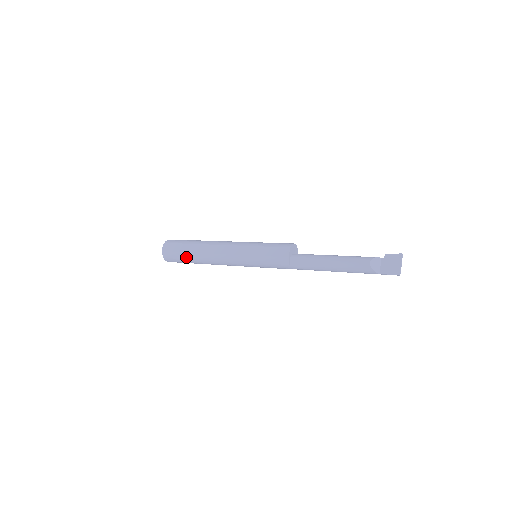
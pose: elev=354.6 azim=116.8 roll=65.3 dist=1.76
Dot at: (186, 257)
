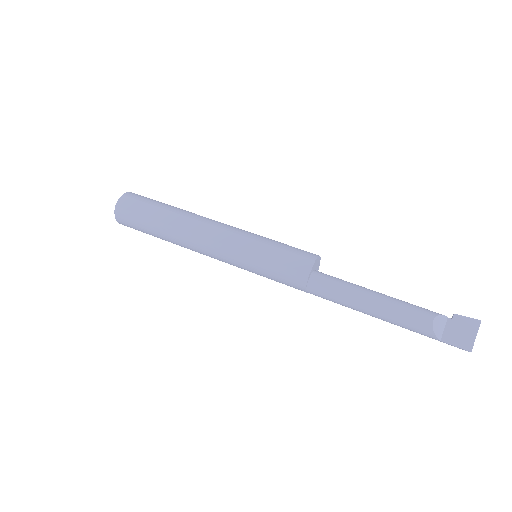
Dot at: (150, 225)
